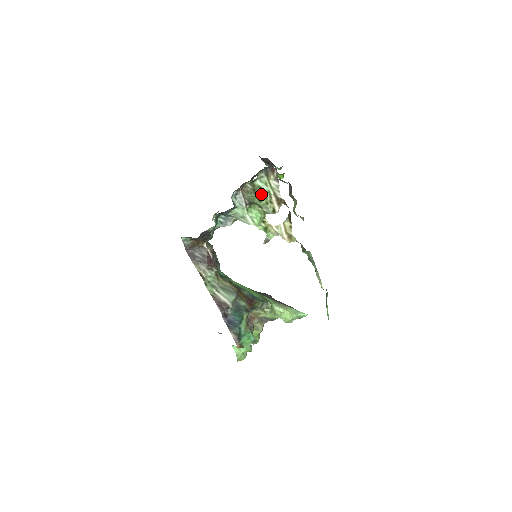
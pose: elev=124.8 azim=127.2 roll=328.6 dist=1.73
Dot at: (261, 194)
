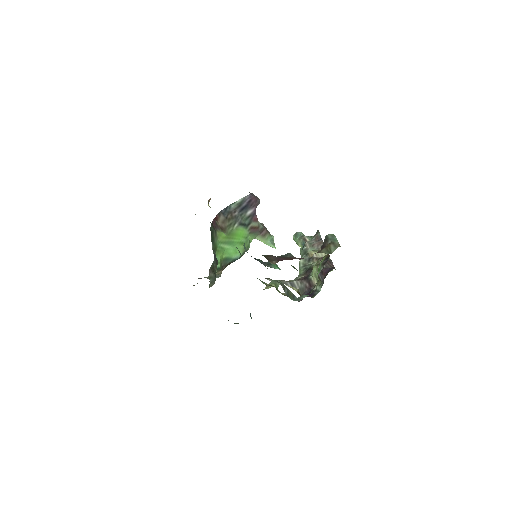
Dot at: occluded
